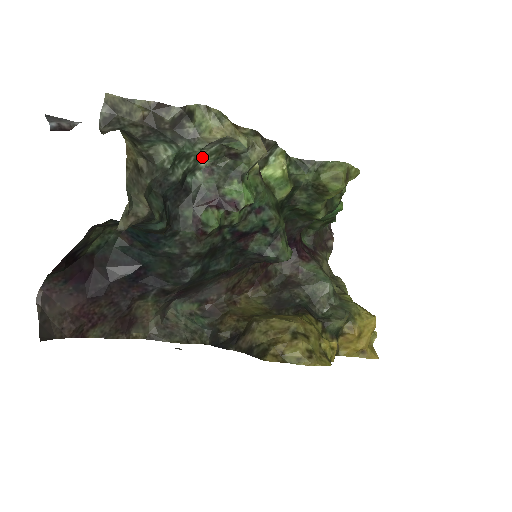
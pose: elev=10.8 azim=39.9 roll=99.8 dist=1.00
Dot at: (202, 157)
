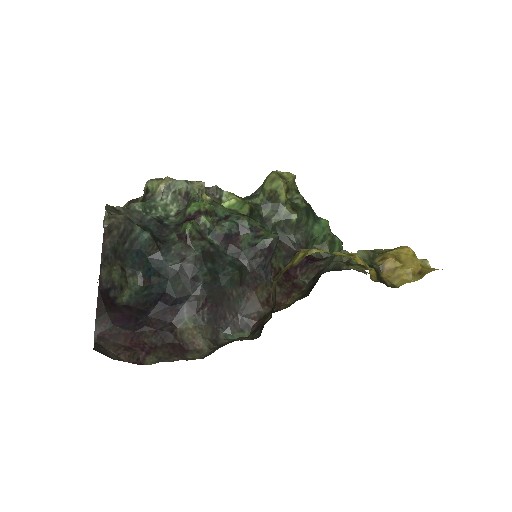
Dot at: (168, 208)
